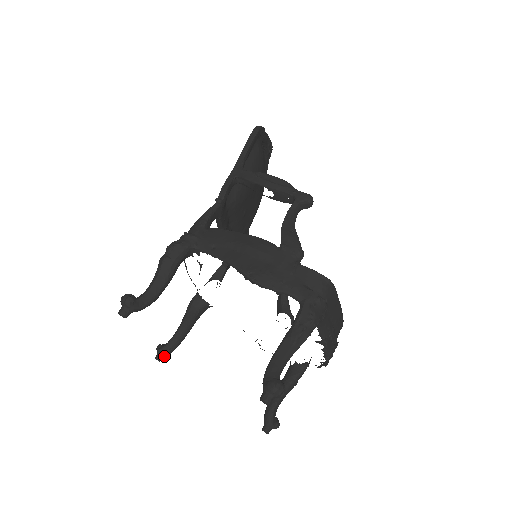
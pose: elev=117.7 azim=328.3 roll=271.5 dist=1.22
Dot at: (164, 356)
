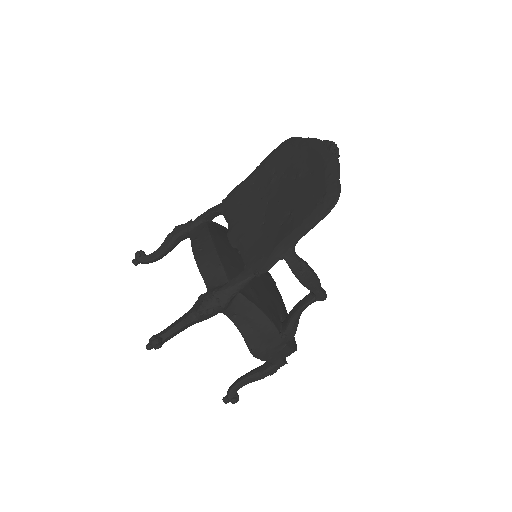
Dot at: occluded
